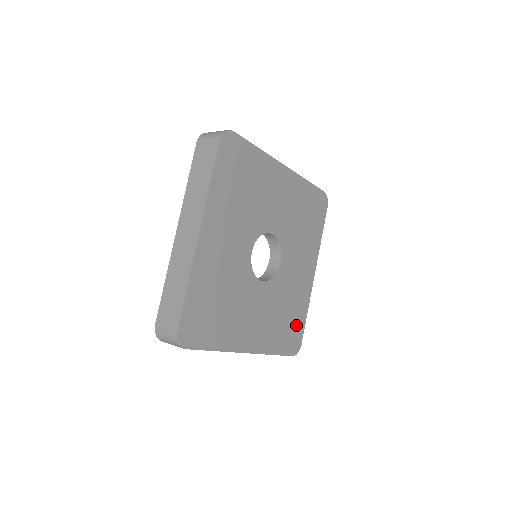
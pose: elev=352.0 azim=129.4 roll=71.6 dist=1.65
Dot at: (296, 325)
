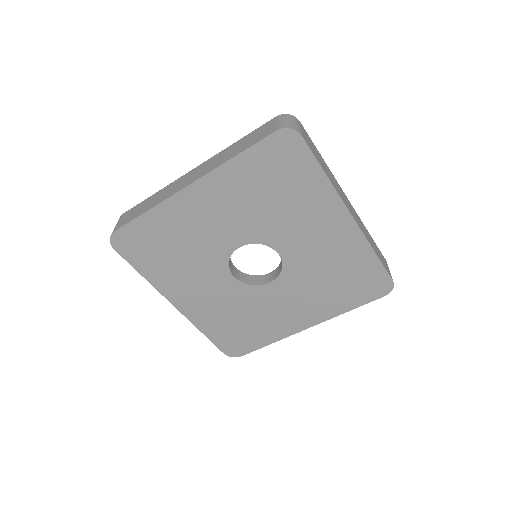
Dot at: (364, 274)
